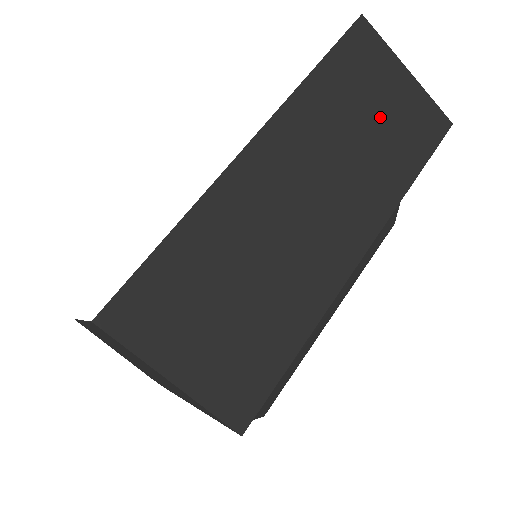
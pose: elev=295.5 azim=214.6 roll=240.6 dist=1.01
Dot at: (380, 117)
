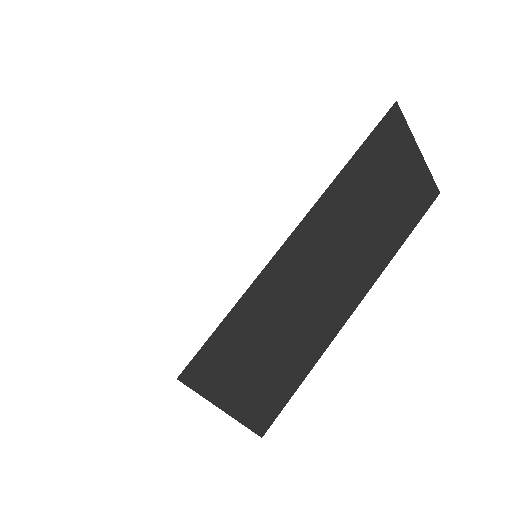
Dot at: (391, 194)
